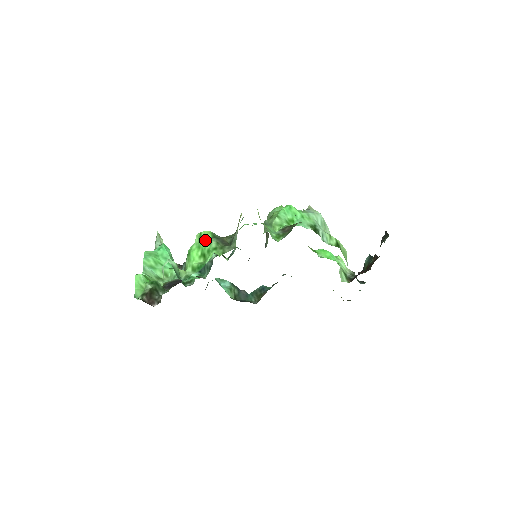
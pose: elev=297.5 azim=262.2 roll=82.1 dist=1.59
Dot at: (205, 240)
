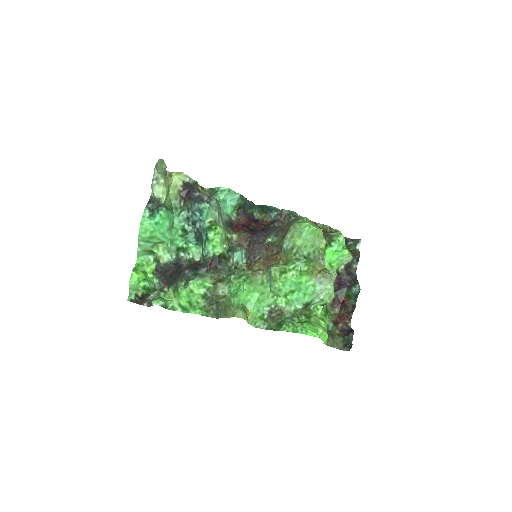
Dot at: (194, 299)
